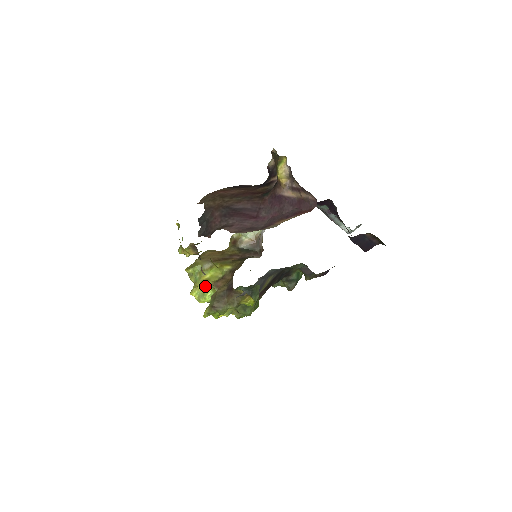
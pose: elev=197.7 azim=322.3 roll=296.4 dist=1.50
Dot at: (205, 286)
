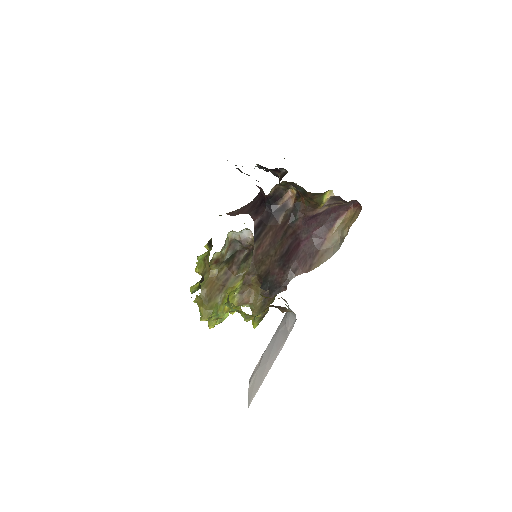
Dot at: occluded
